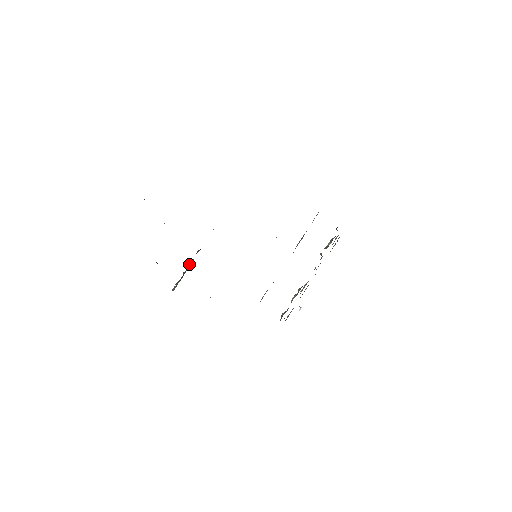
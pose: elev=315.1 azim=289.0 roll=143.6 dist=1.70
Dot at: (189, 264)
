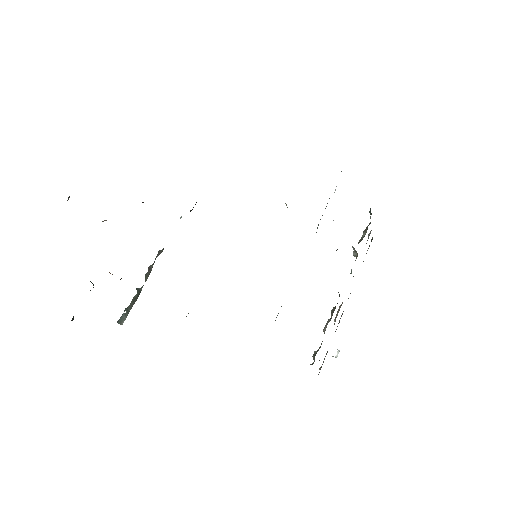
Dot at: (146, 274)
